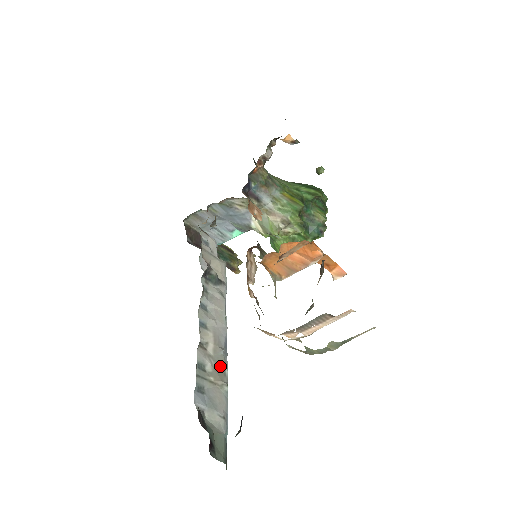
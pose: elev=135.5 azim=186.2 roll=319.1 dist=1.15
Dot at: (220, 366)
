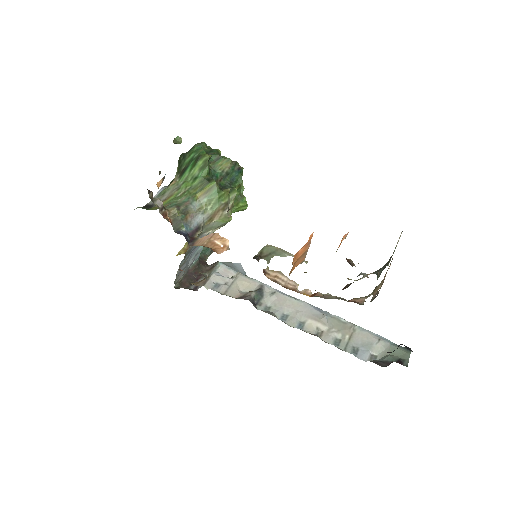
Dot at: (338, 324)
